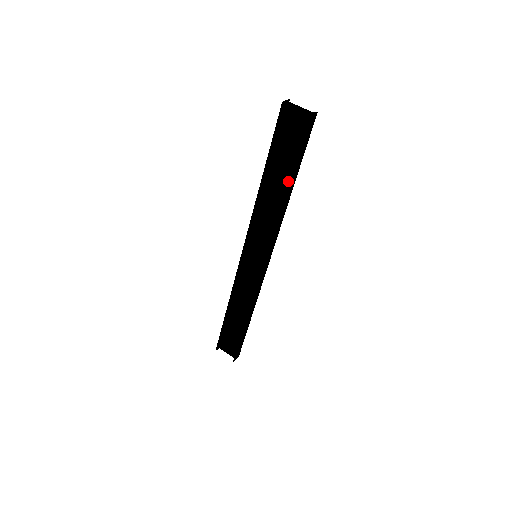
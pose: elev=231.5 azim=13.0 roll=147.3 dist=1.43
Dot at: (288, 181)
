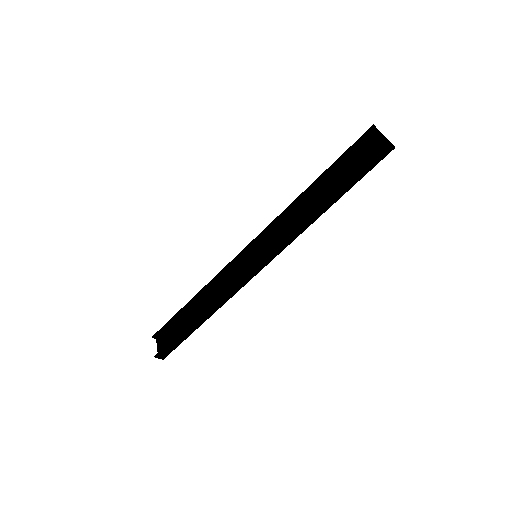
Dot at: (331, 195)
